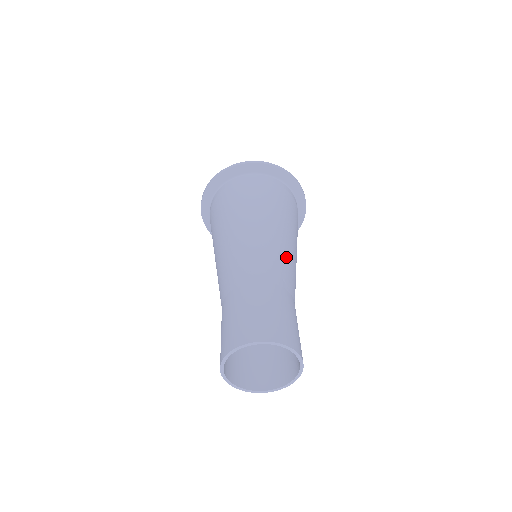
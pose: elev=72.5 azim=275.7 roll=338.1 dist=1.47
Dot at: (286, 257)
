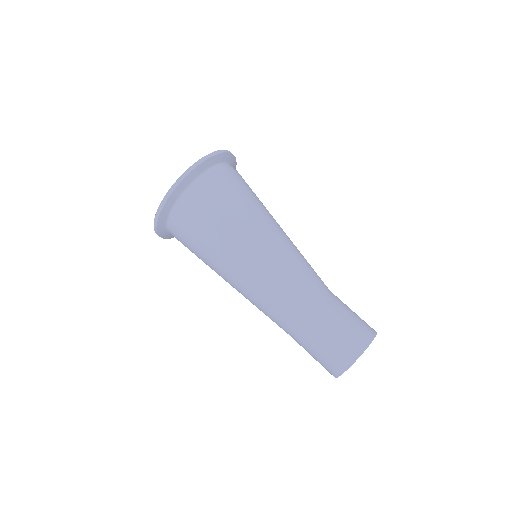
Dot at: (285, 272)
